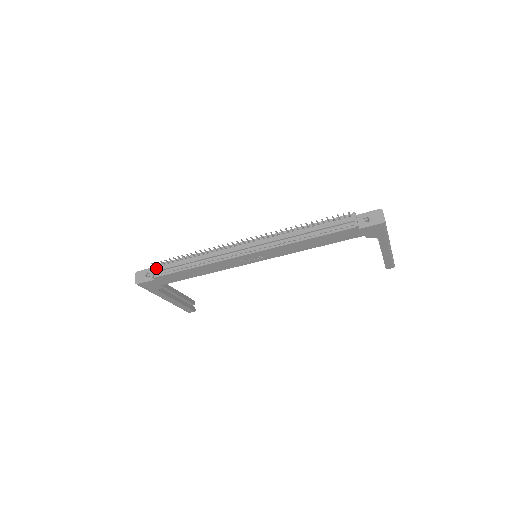
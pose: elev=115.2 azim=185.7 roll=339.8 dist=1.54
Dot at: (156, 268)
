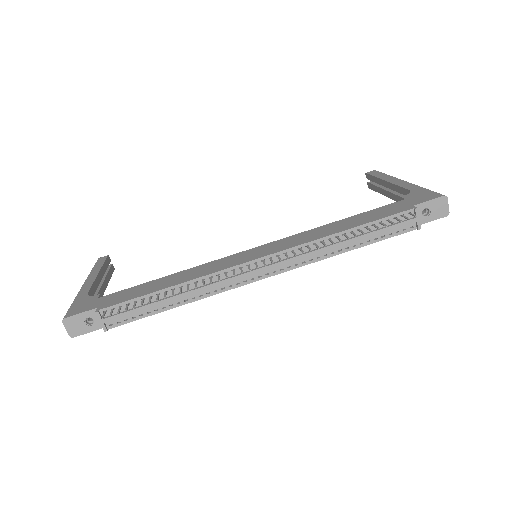
Dot at: (108, 317)
